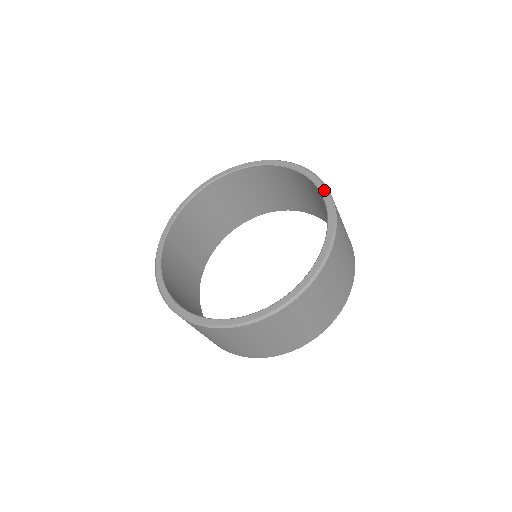
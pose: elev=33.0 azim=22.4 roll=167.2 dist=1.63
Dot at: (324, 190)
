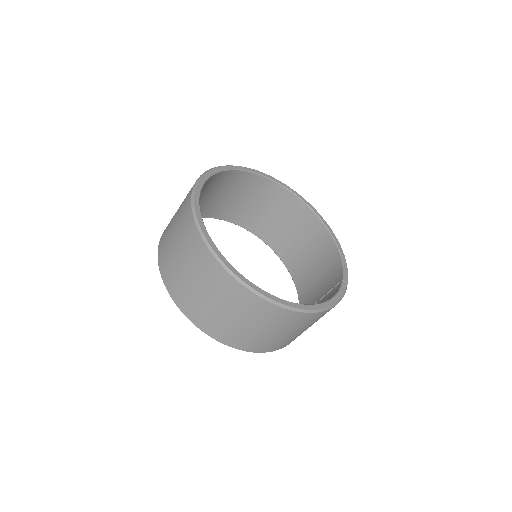
Dot at: (347, 277)
